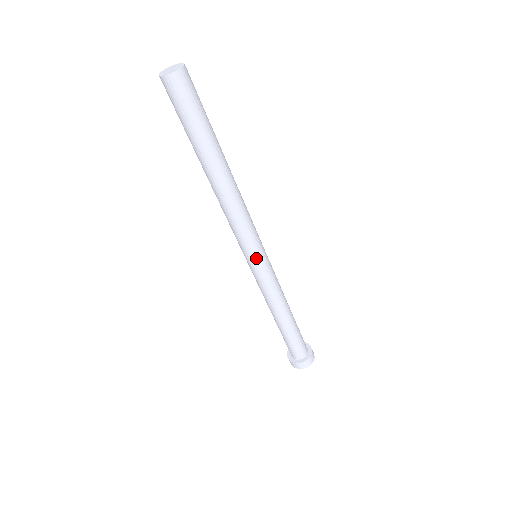
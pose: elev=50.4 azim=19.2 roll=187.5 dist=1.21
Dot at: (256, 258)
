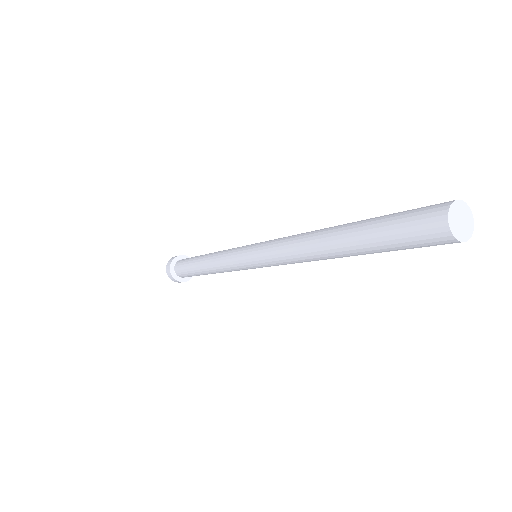
Dot at: occluded
